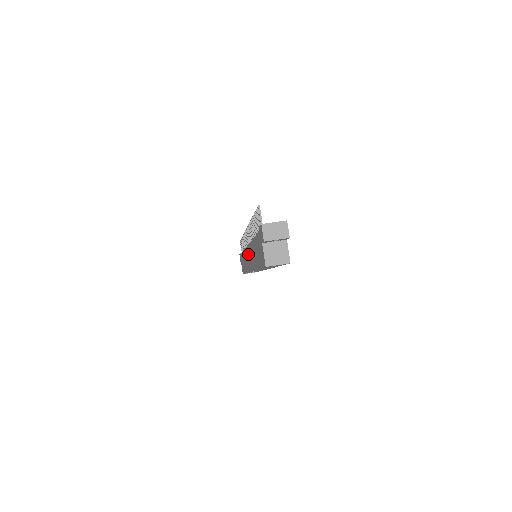
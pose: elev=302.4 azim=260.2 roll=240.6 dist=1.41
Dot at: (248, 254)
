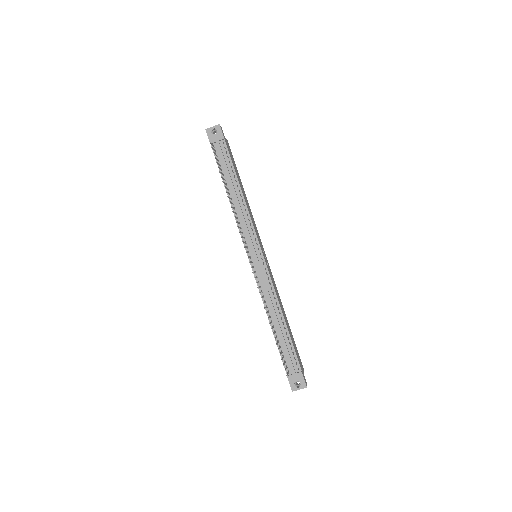
Dot at: occluded
